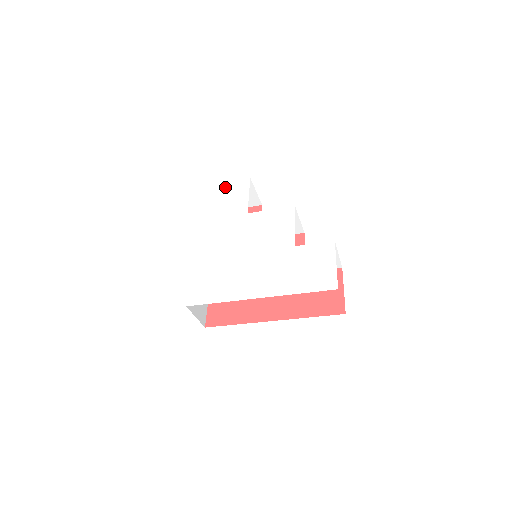
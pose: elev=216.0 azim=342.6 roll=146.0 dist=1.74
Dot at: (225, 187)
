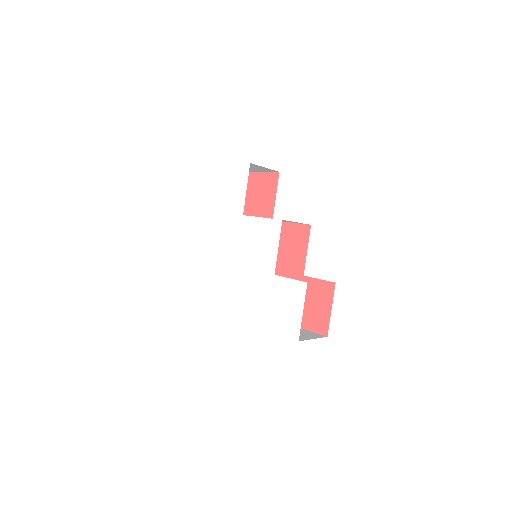
Dot at: (228, 170)
